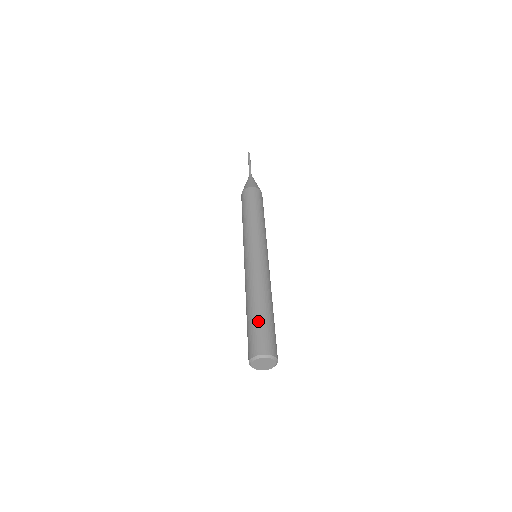
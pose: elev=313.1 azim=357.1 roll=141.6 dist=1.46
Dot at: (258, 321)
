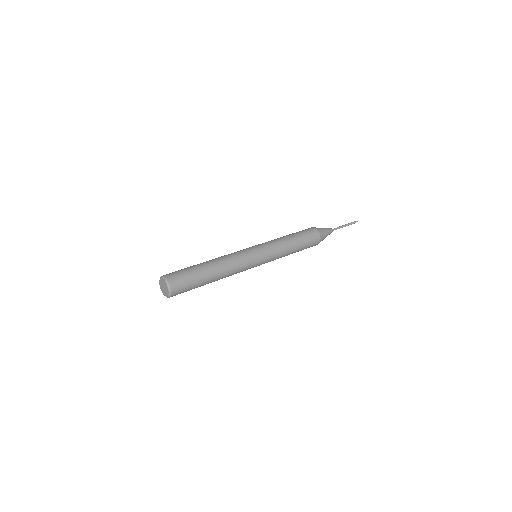
Dot at: (196, 273)
